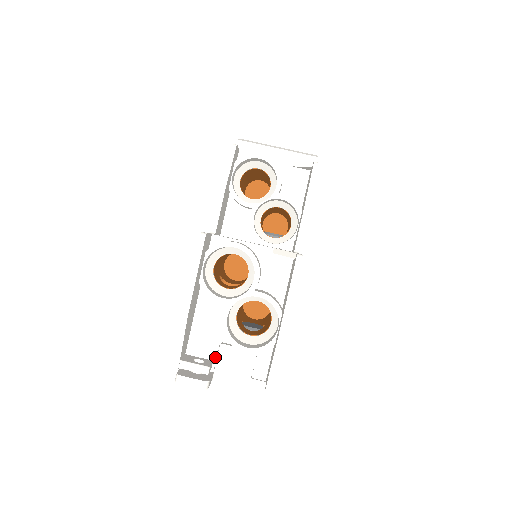
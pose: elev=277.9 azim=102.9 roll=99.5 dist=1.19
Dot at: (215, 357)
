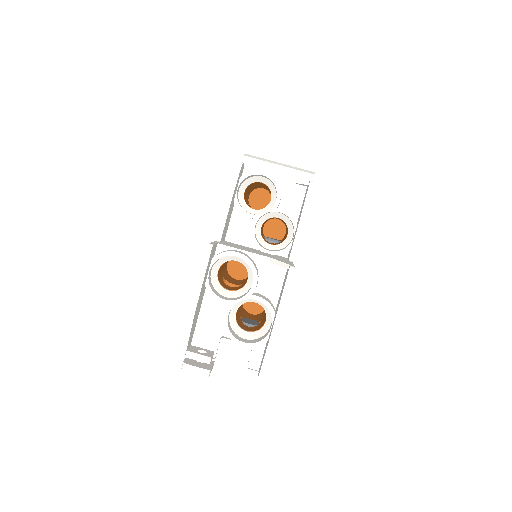
Dot at: (216, 349)
